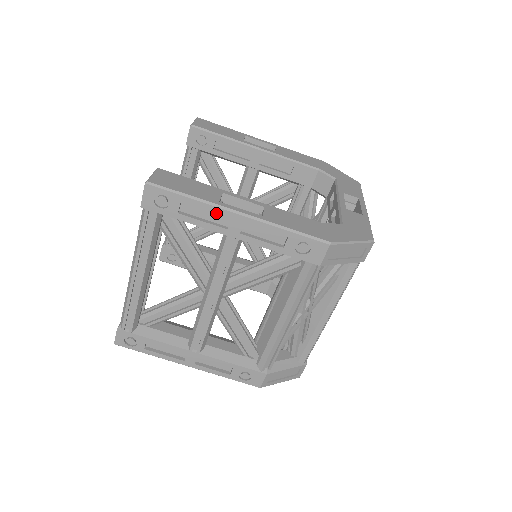
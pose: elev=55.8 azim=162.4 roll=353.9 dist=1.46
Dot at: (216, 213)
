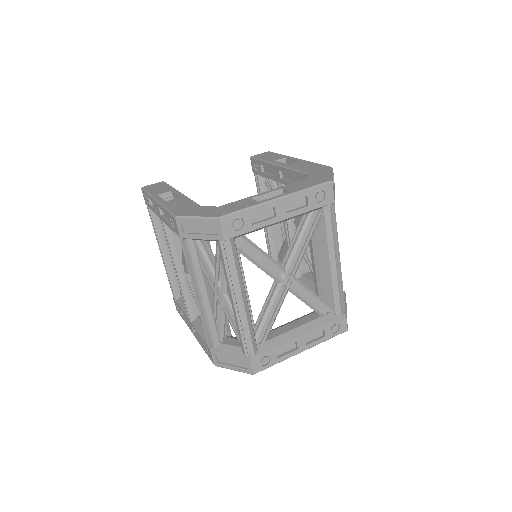
Dot at: (153, 202)
